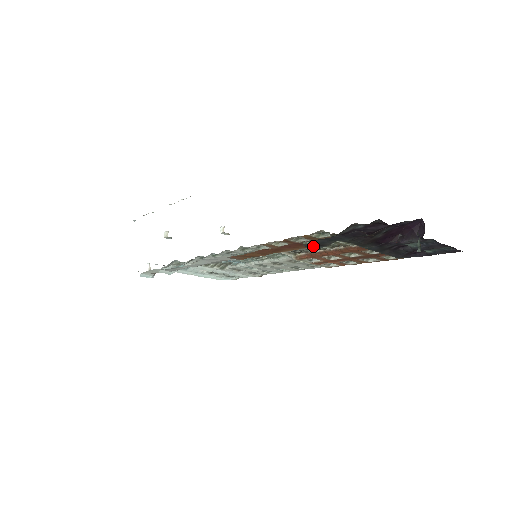
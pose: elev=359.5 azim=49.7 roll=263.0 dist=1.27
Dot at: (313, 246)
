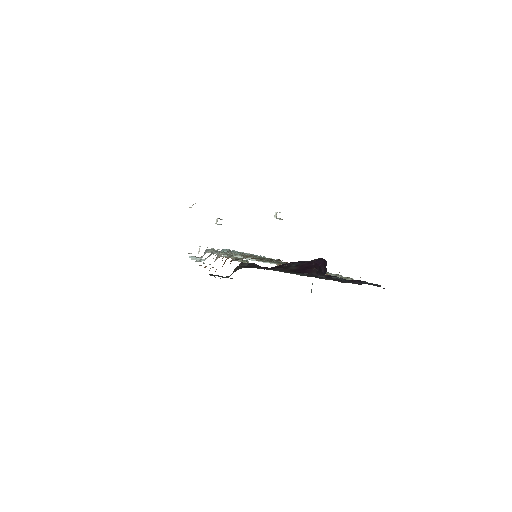
Dot at: (218, 276)
